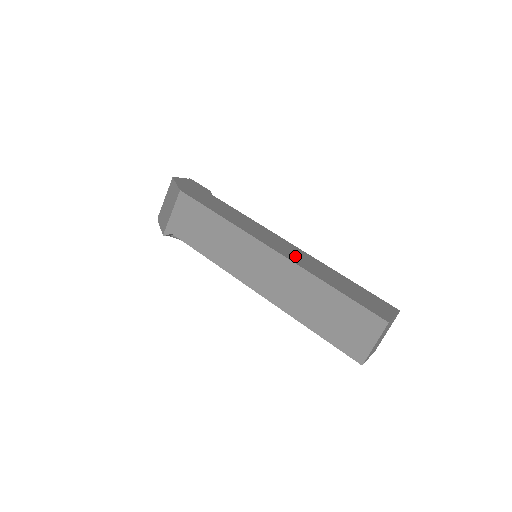
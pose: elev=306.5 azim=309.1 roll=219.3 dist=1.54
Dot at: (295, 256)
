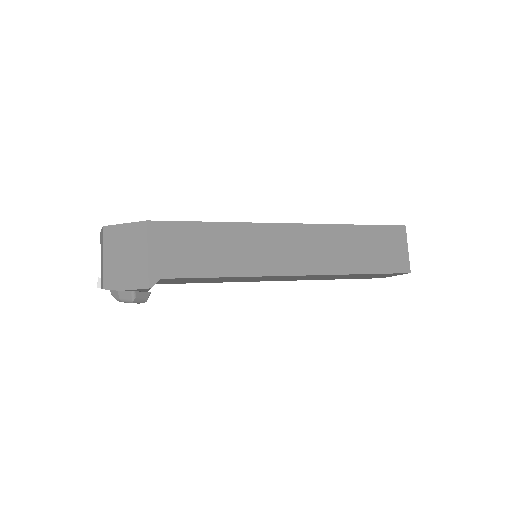
Dot at: occluded
